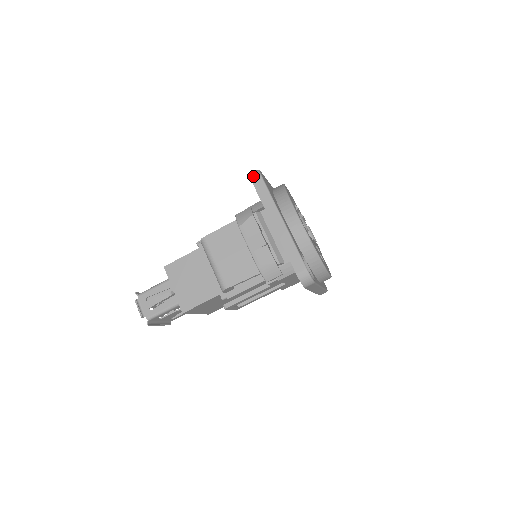
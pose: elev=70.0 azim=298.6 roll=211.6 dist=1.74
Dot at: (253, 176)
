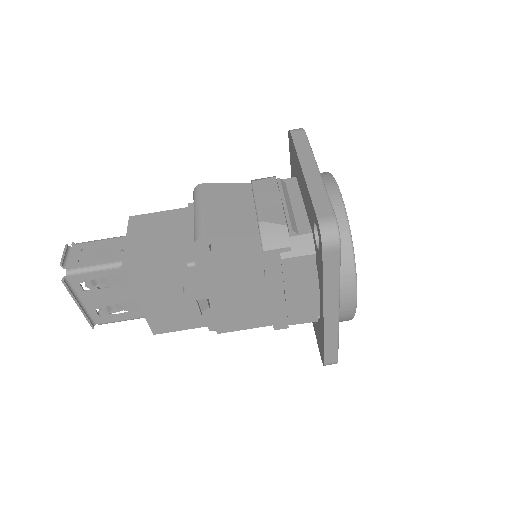
Dot at: (294, 129)
